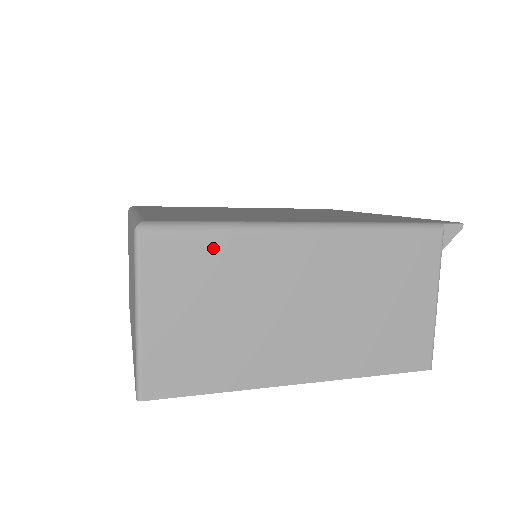
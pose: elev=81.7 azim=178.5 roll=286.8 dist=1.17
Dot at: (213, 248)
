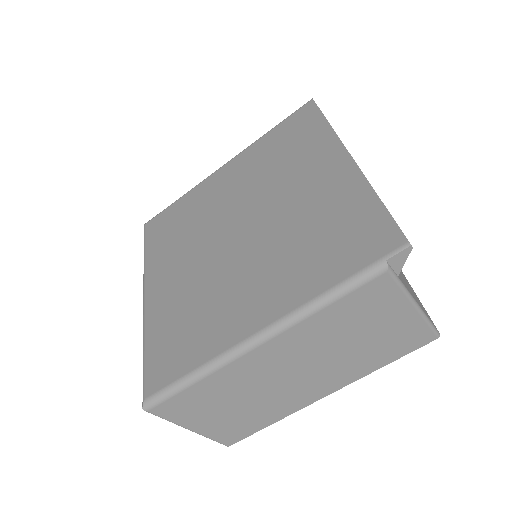
Dot at: (198, 391)
